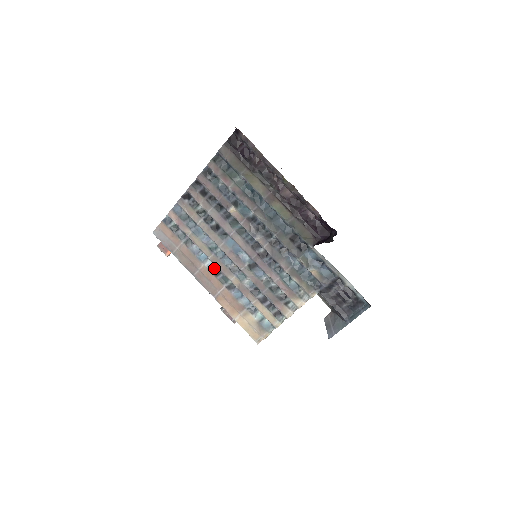
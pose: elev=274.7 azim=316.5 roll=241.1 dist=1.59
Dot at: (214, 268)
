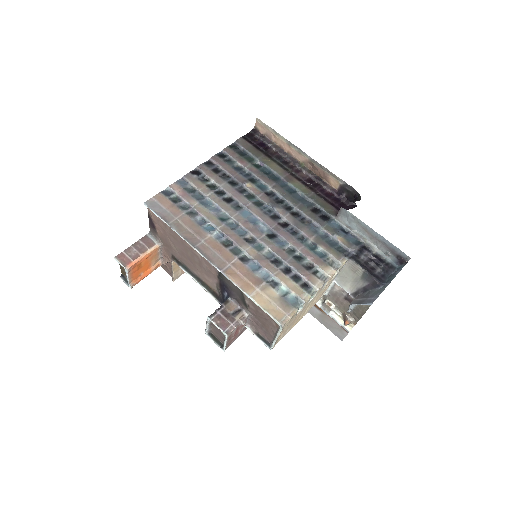
Dot at: (223, 239)
